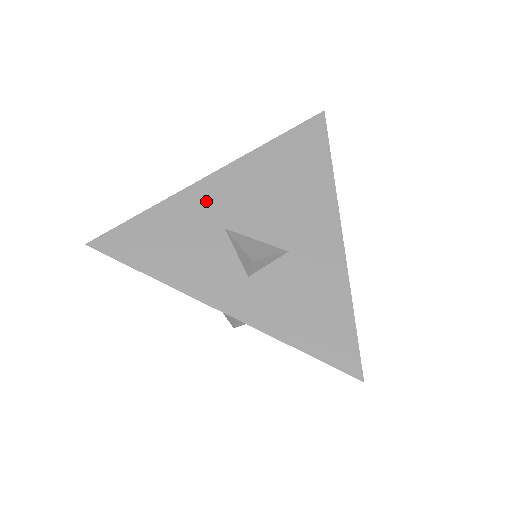
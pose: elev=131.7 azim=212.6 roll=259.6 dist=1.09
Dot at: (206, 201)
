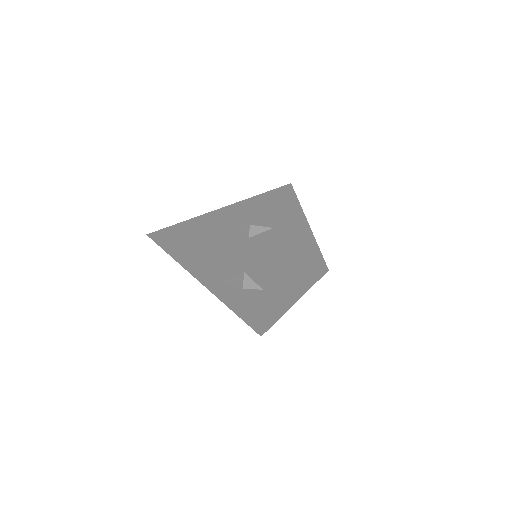
Dot at: (221, 215)
